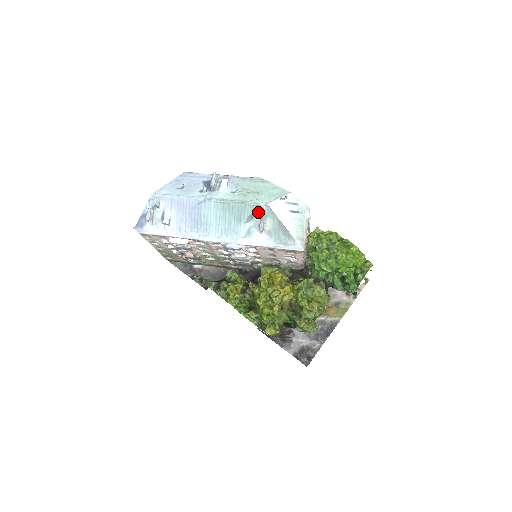
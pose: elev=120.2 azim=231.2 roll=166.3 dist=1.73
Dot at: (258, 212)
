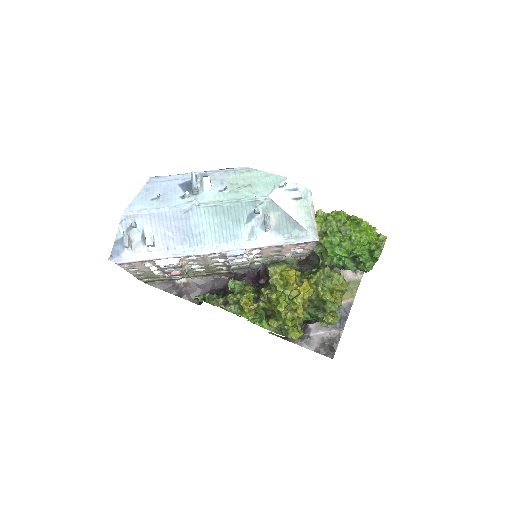
Dot at: (259, 208)
